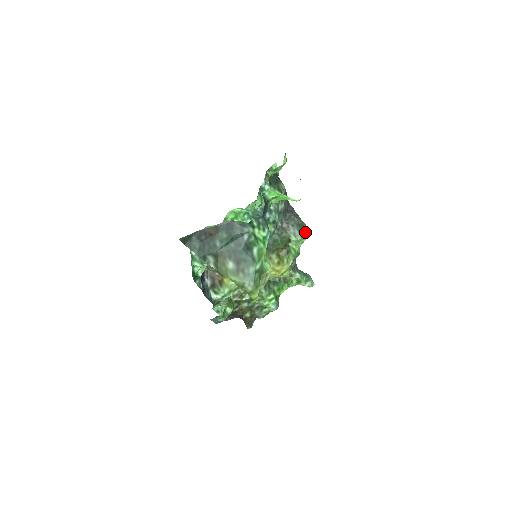
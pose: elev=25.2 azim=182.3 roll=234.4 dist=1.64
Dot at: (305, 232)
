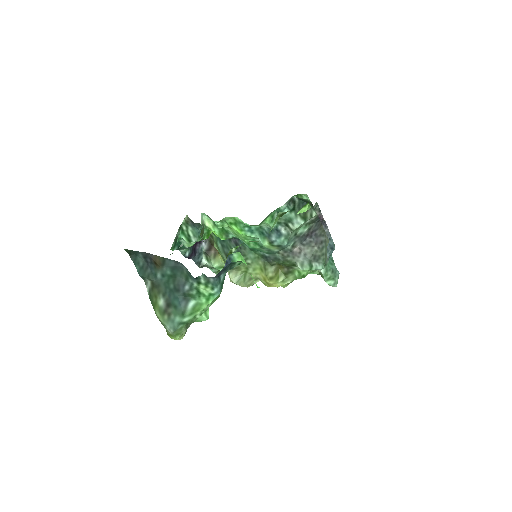
Dot at: (318, 266)
